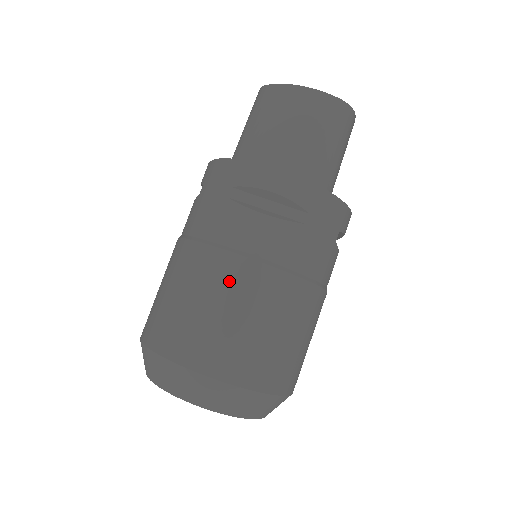
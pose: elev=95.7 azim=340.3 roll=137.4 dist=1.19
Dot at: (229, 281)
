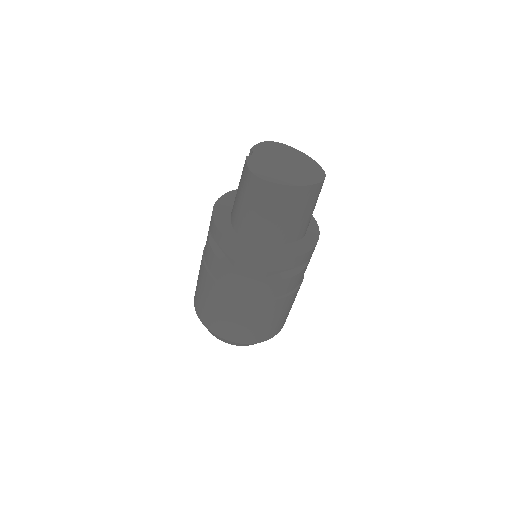
Dot at: (274, 310)
